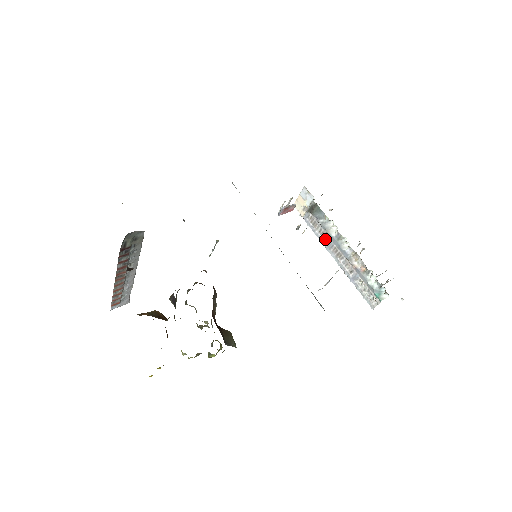
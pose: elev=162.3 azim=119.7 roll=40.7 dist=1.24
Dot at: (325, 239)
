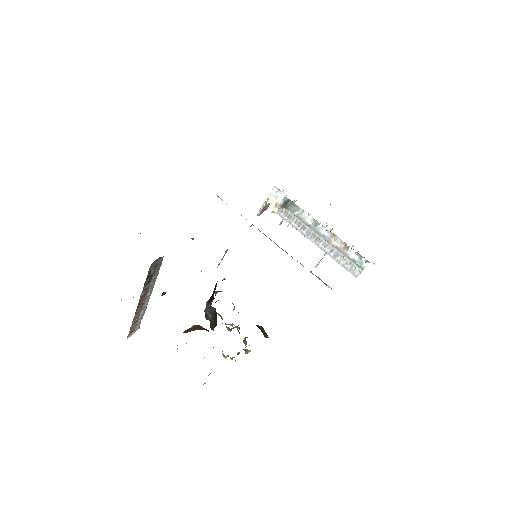
Dot at: (302, 228)
